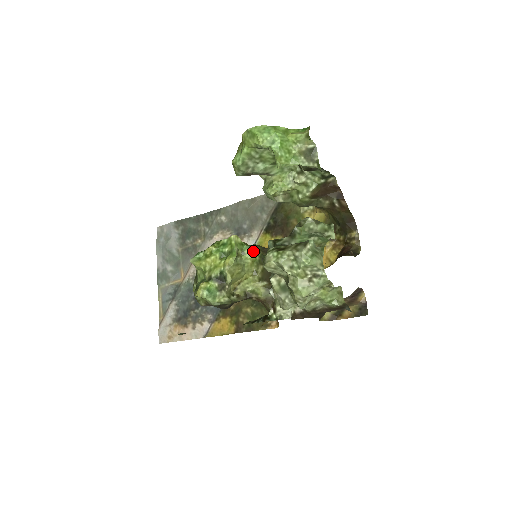
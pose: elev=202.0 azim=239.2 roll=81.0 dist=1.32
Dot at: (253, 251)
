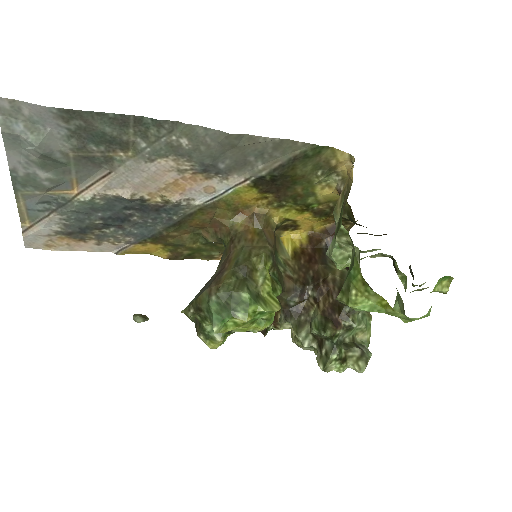
Dot at: (279, 294)
